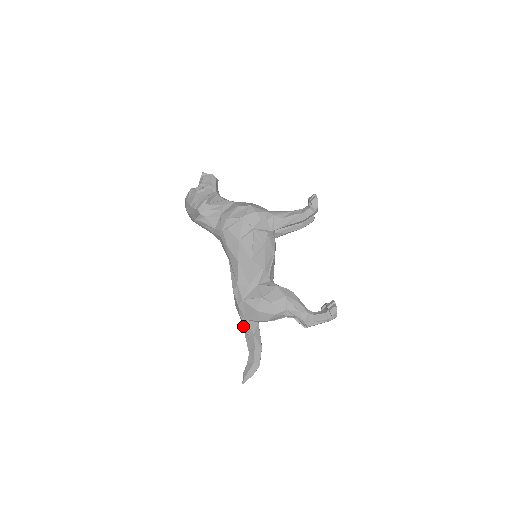
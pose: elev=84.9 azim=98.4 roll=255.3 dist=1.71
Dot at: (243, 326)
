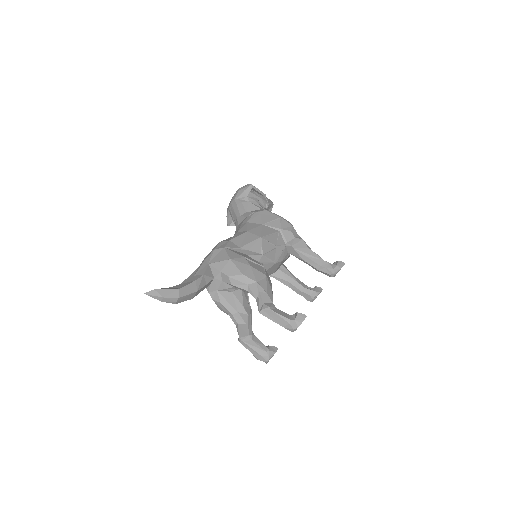
Dot at: (197, 269)
